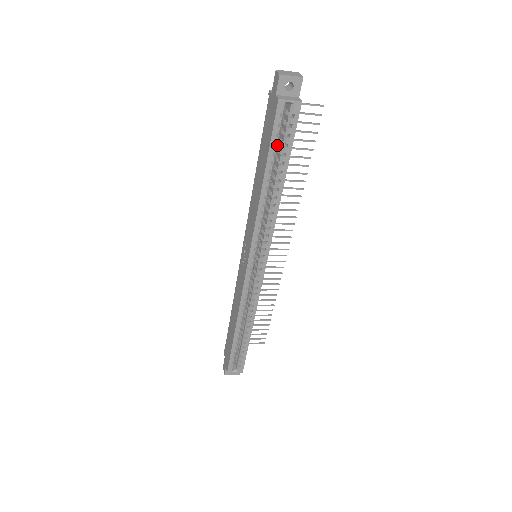
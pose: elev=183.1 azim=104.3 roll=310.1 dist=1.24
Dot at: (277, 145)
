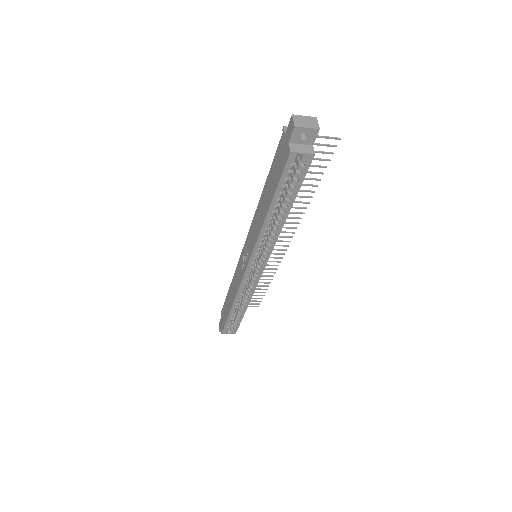
Dot at: (285, 185)
